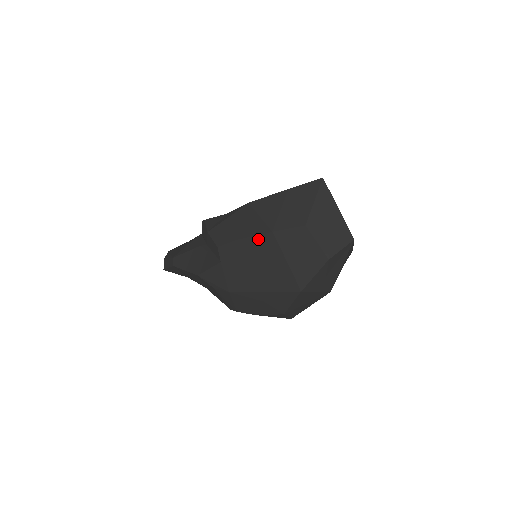
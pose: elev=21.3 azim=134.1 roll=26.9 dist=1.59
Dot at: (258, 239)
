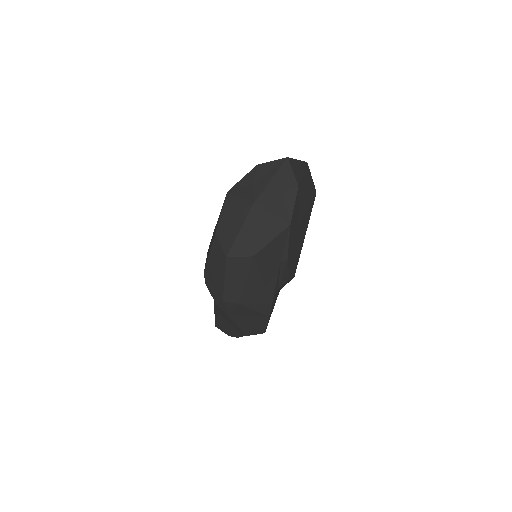
Dot at: occluded
